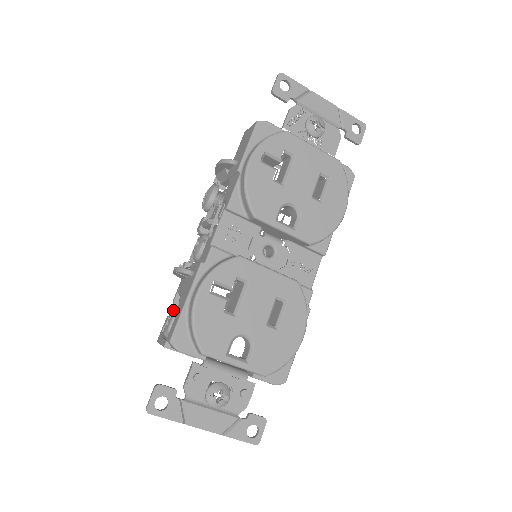
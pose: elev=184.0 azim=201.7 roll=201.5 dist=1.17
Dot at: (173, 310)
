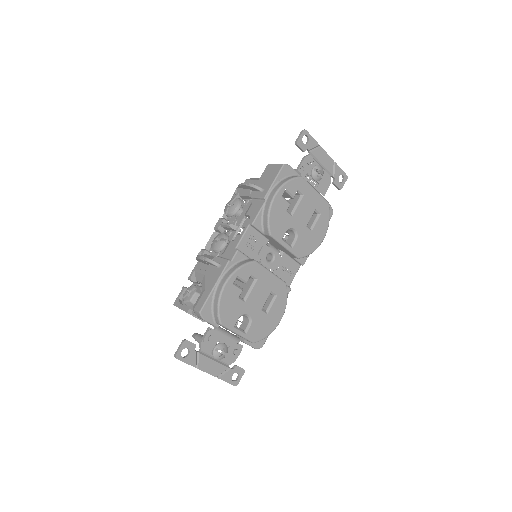
Dot at: (194, 286)
